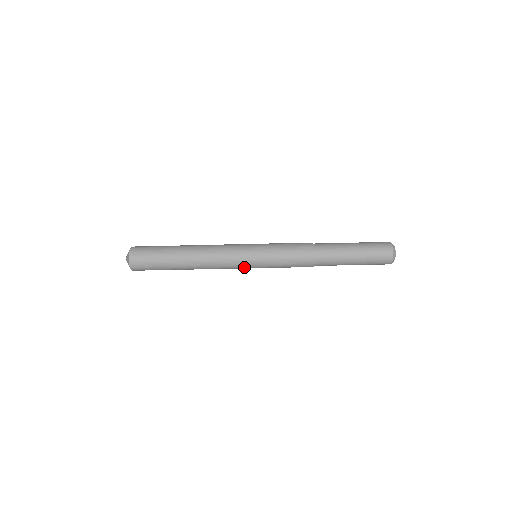
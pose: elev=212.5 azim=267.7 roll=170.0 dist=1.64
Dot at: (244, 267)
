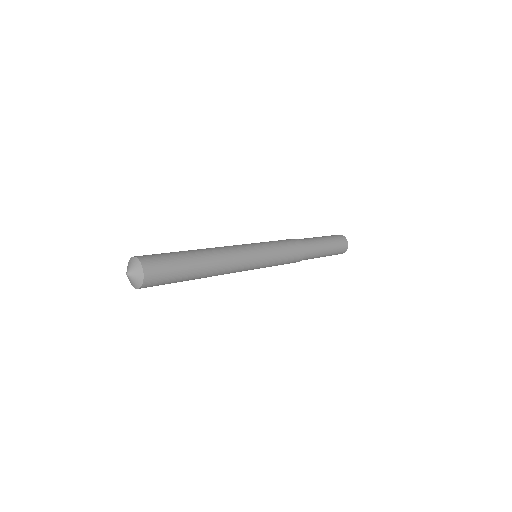
Dot at: occluded
